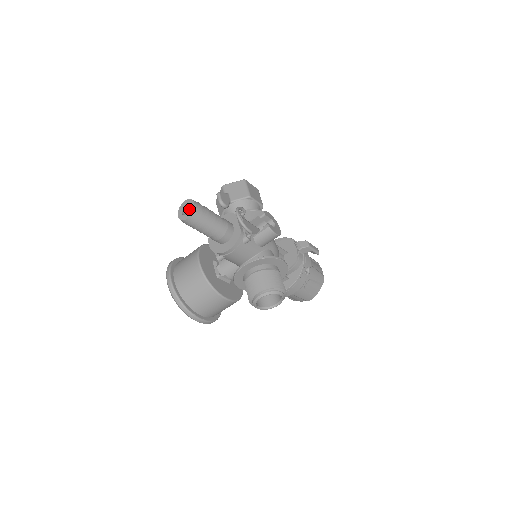
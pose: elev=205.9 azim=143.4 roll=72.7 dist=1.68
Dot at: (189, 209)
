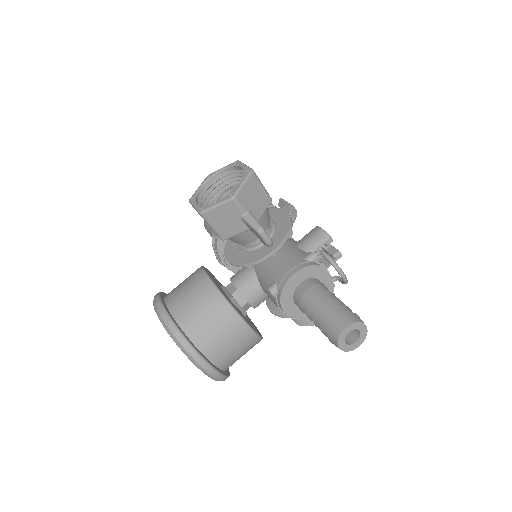
Dot at: occluded
